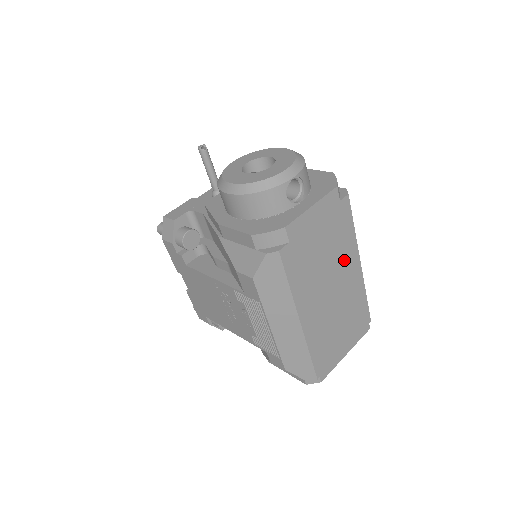
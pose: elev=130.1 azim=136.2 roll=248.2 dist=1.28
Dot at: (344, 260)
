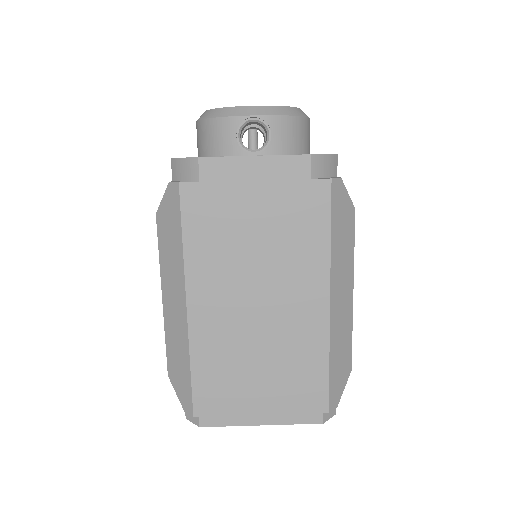
Dot at: (296, 273)
